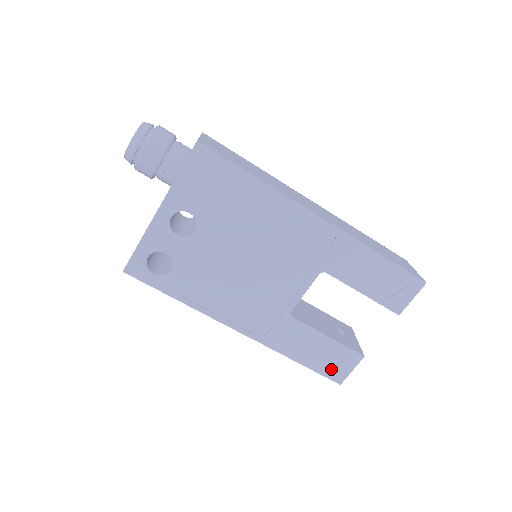
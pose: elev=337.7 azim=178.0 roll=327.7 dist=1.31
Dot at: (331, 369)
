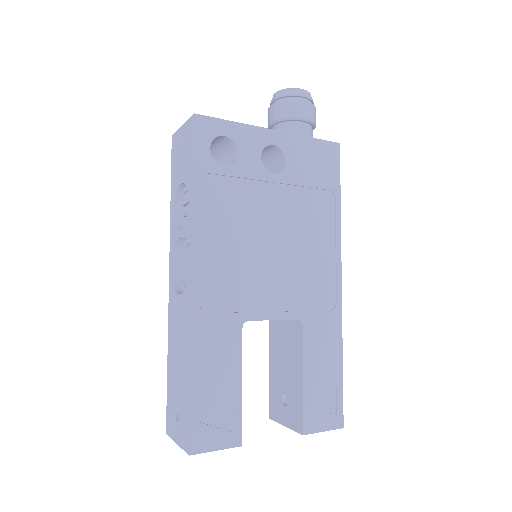
Dot at: (204, 424)
